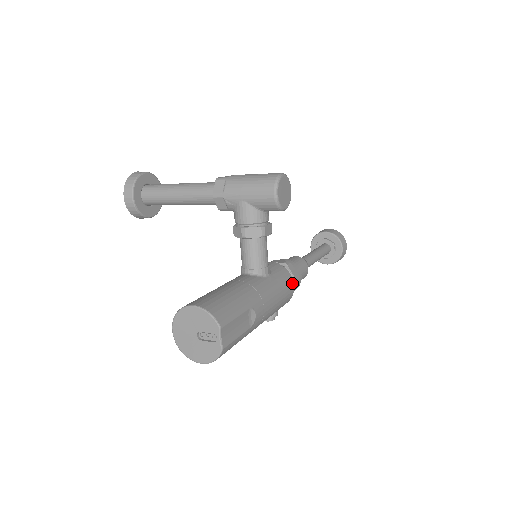
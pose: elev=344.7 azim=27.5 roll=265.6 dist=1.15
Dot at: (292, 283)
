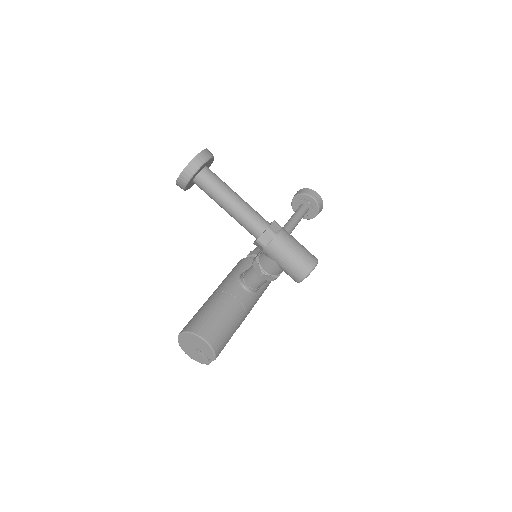
Dot at: occluded
